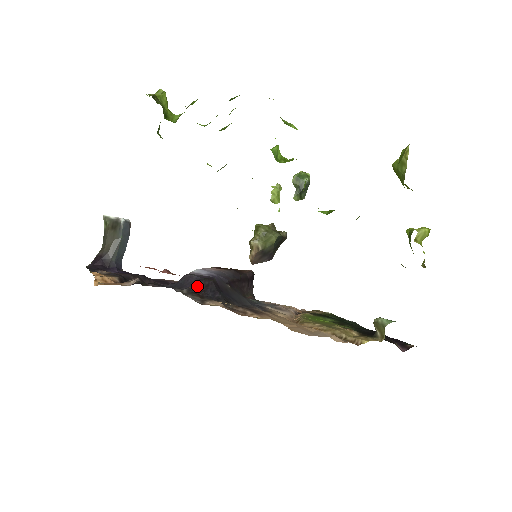
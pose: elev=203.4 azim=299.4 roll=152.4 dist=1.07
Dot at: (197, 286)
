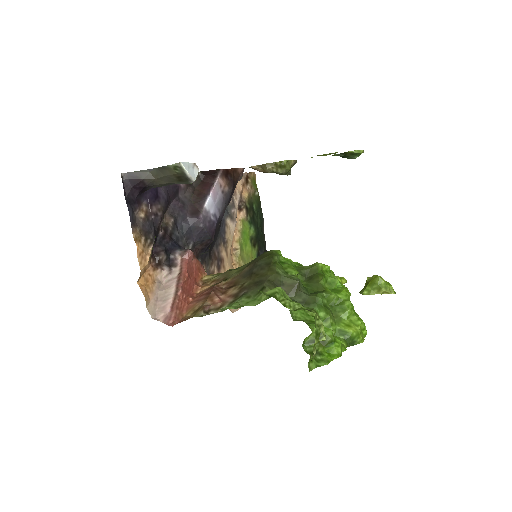
Dot at: (201, 243)
